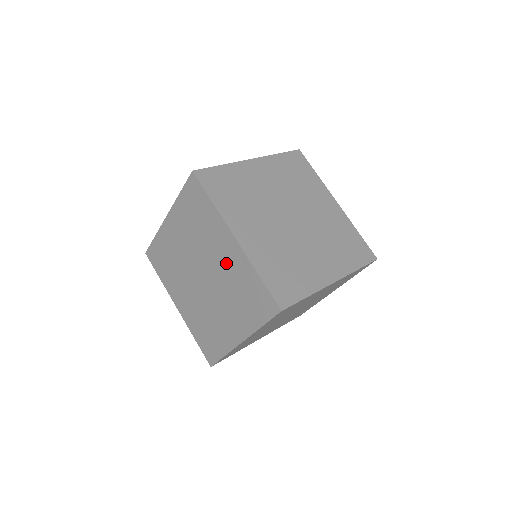
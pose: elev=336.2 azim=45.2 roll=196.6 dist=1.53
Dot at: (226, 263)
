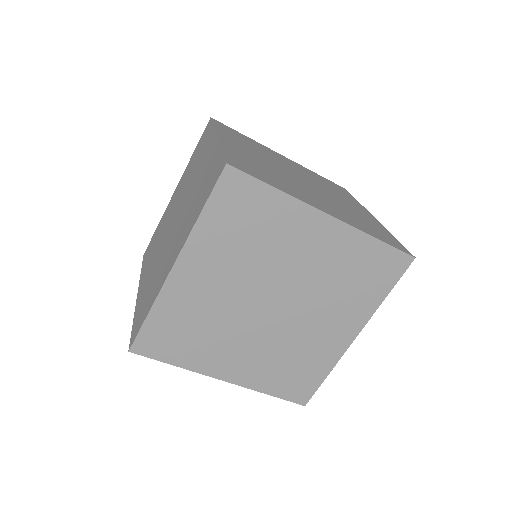
Dot at: (317, 257)
